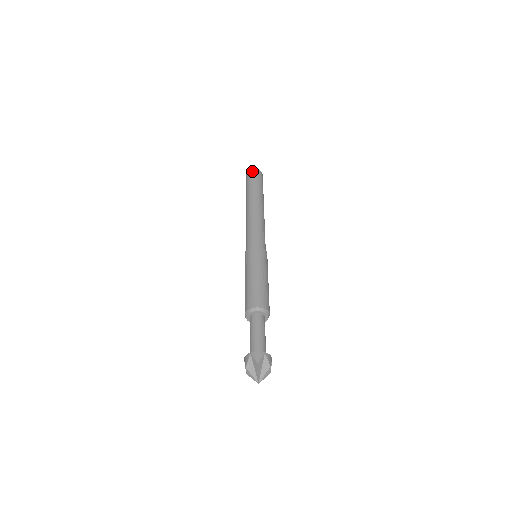
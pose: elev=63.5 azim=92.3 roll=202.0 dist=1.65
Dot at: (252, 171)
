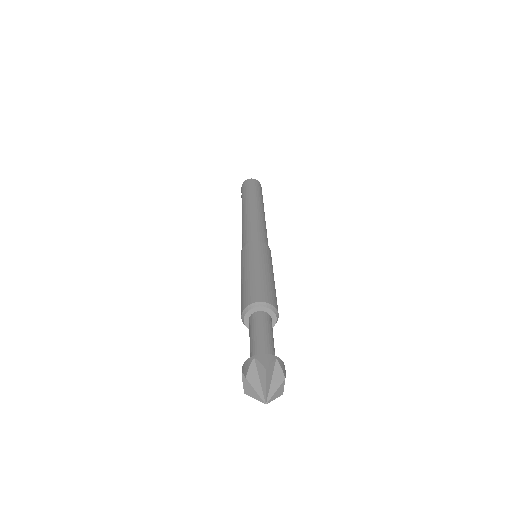
Dot at: (242, 186)
